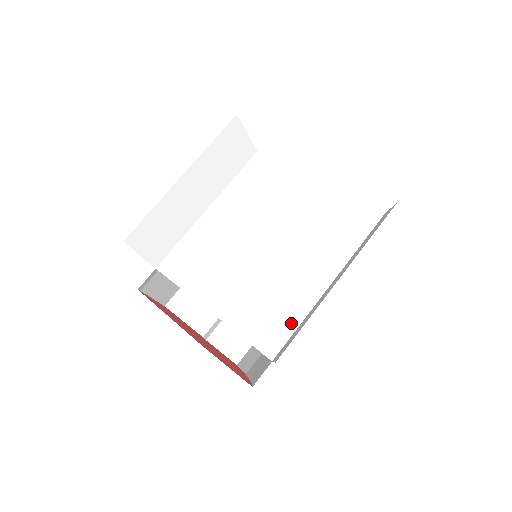
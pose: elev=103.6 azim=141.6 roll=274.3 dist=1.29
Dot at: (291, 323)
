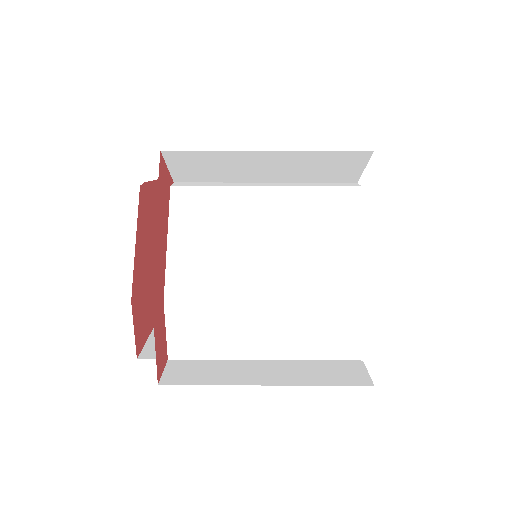
Dot at: (209, 353)
